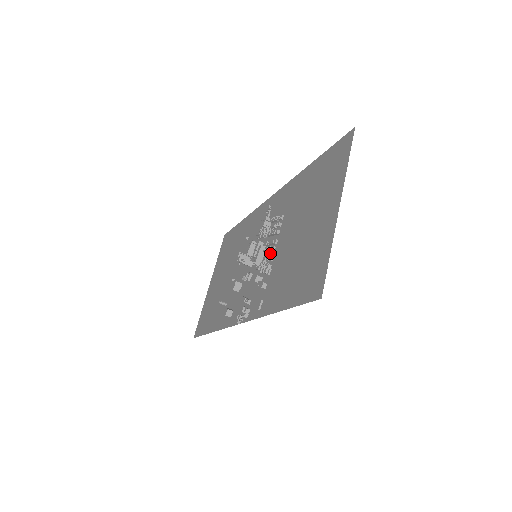
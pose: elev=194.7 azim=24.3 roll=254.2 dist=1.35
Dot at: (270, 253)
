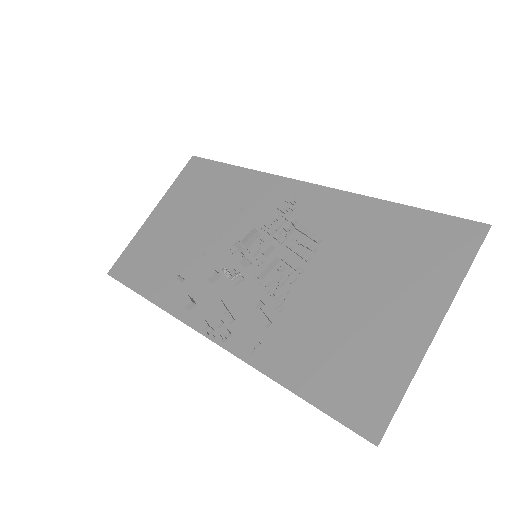
Dot at: (287, 279)
